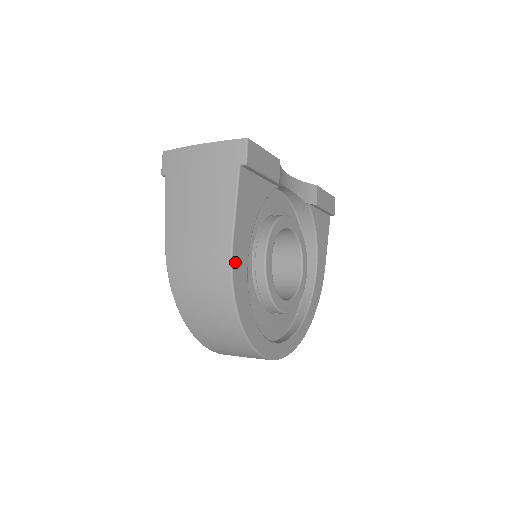
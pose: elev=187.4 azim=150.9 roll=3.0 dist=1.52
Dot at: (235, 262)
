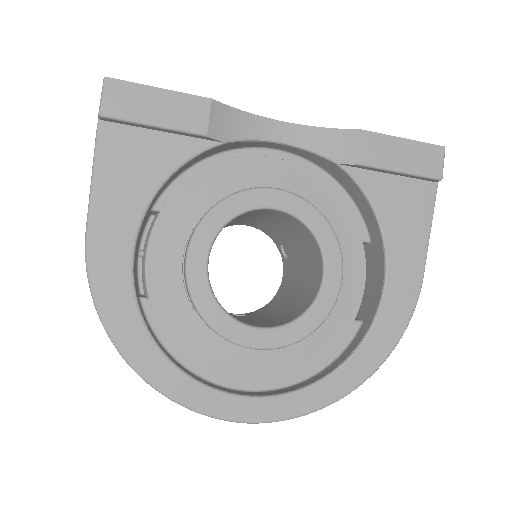
Dot at: (95, 260)
